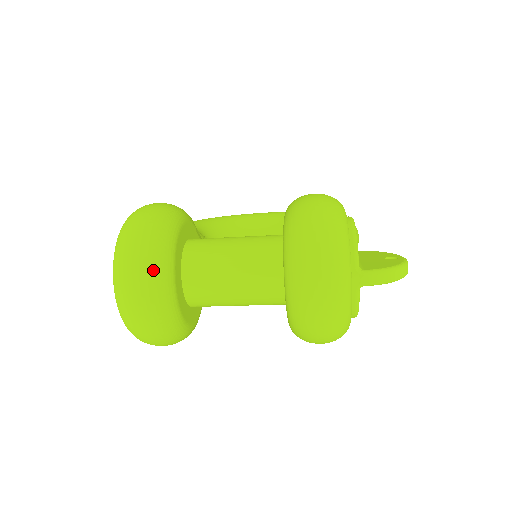
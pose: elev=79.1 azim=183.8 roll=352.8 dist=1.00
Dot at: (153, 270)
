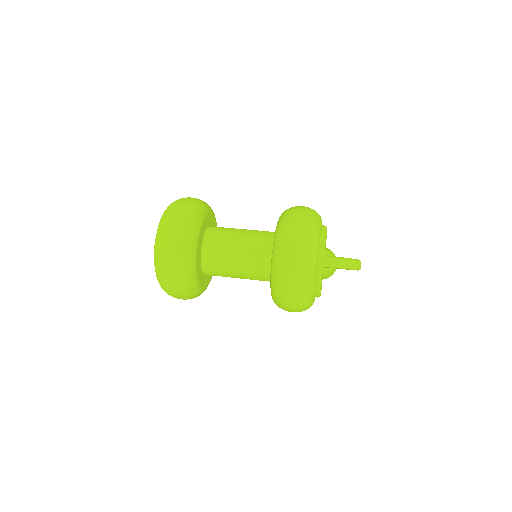
Dot at: (185, 232)
